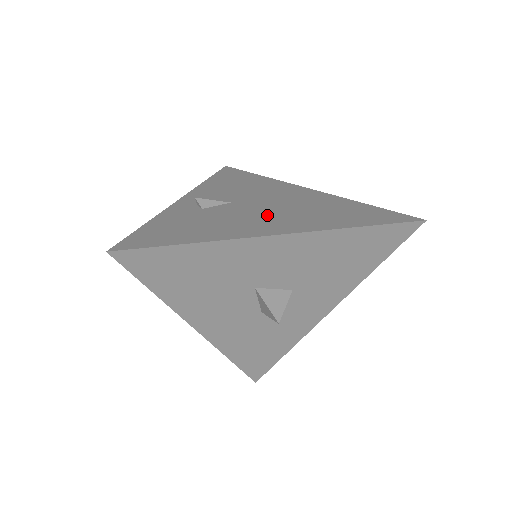
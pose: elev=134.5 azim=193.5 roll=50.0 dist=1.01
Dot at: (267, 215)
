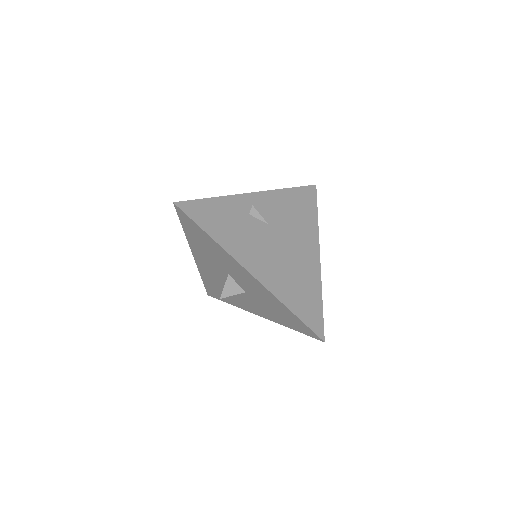
Dot at: (268, 254)
